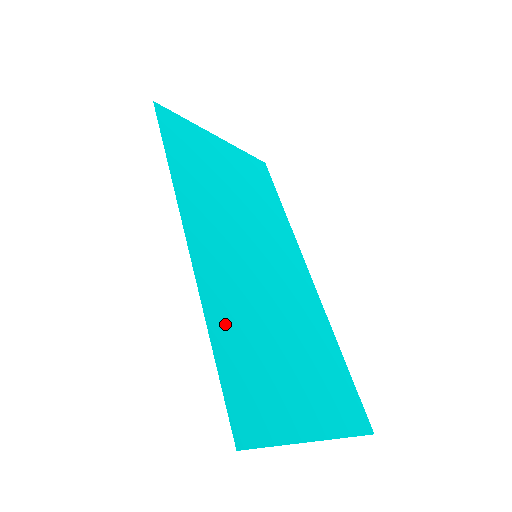
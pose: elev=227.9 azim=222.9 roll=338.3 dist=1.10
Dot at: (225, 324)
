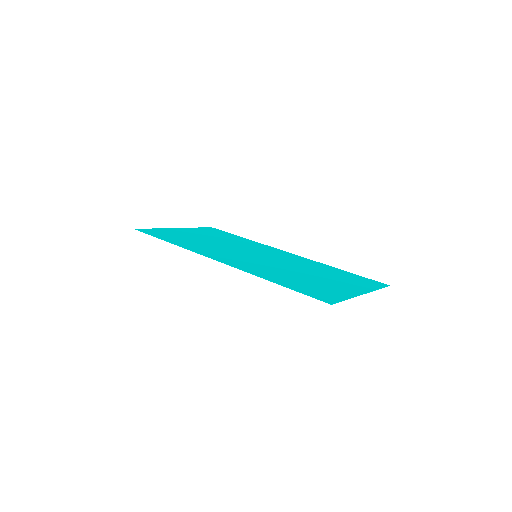
Dot at: (274, 278)
